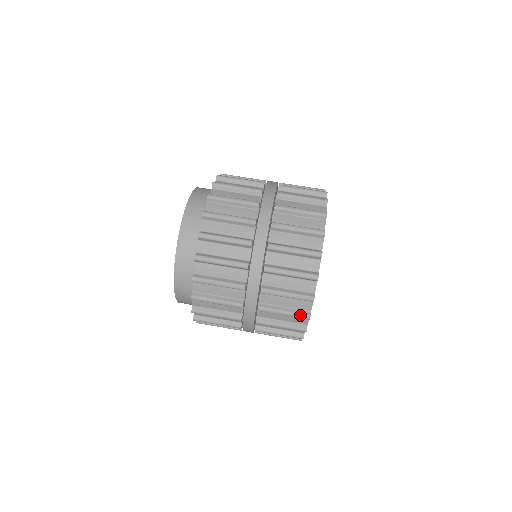
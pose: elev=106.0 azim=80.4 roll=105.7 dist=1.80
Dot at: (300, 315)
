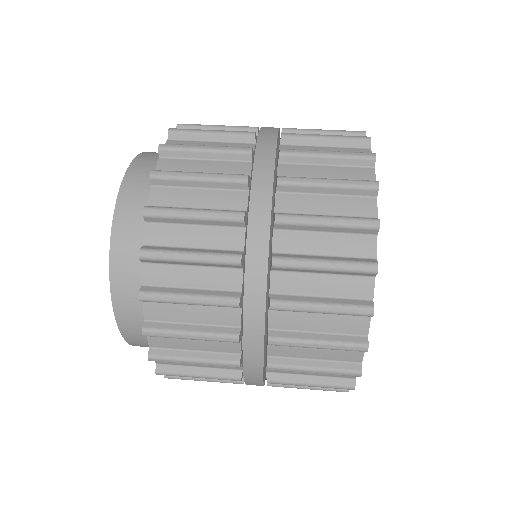
Dot at: (337, 387)
